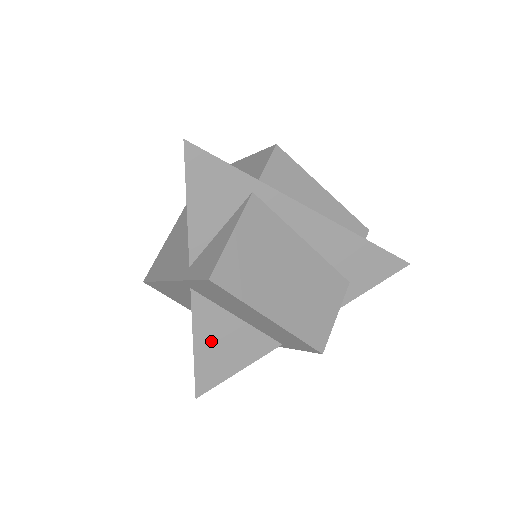
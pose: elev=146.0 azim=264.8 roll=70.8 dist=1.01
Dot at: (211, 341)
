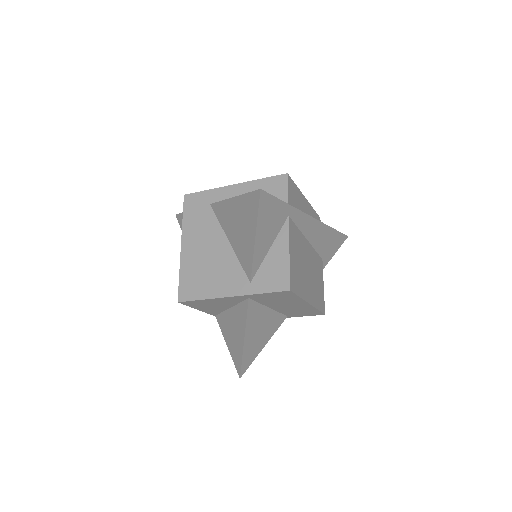
Dot at: (254, 332)
